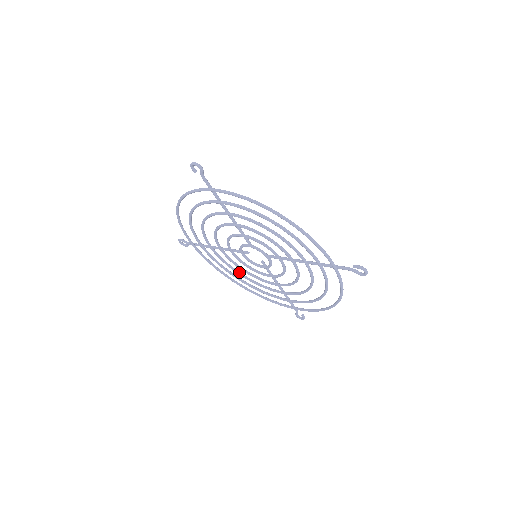
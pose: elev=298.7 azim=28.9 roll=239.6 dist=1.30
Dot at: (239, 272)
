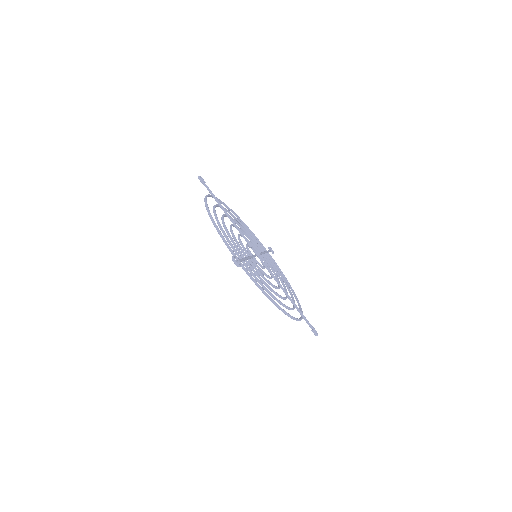
Dot at: (239, 225)
